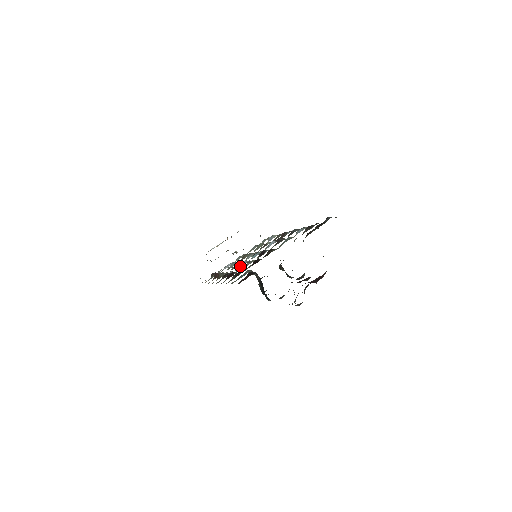
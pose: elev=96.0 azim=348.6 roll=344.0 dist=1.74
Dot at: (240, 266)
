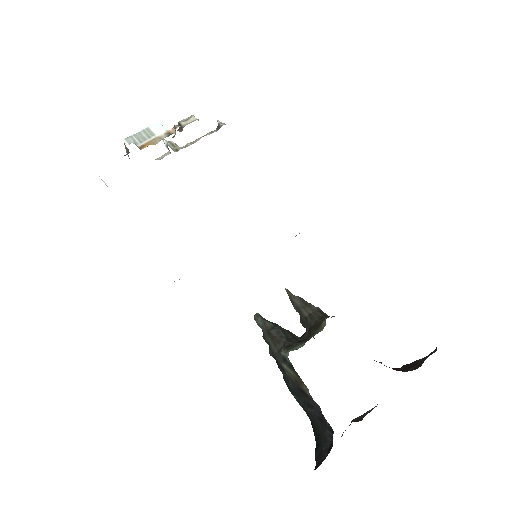
Dot at: occluded
